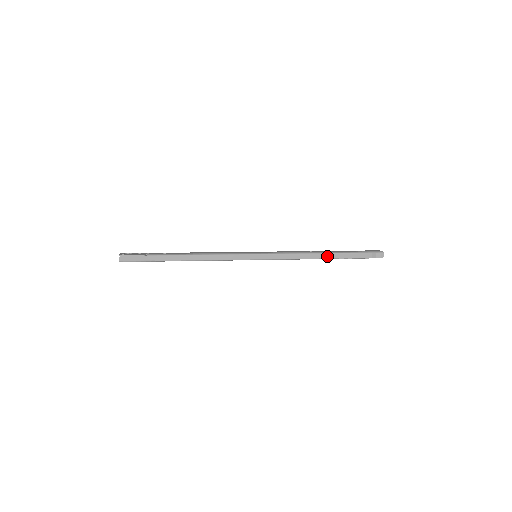
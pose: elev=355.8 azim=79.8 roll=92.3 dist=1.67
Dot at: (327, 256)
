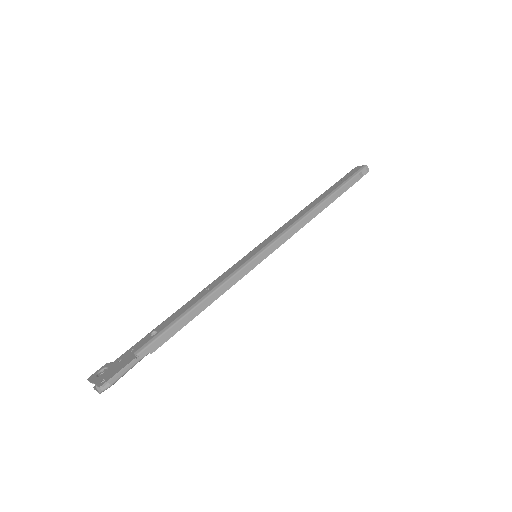
Dot at: (325, 205)
